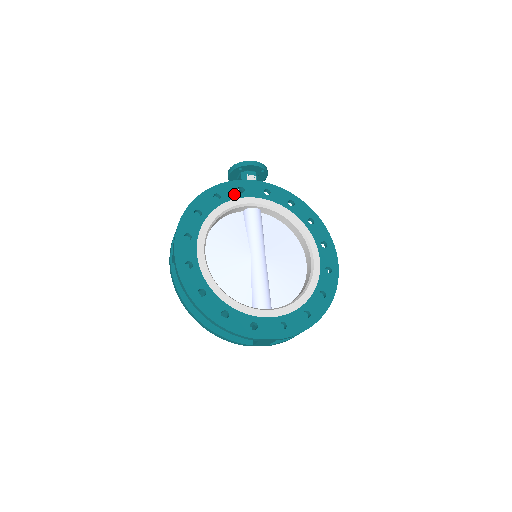
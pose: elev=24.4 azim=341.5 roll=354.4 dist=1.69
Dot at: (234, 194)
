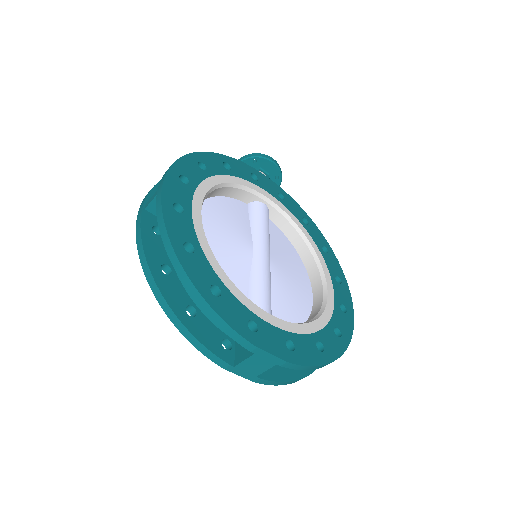
Dot at: (246, 176)
